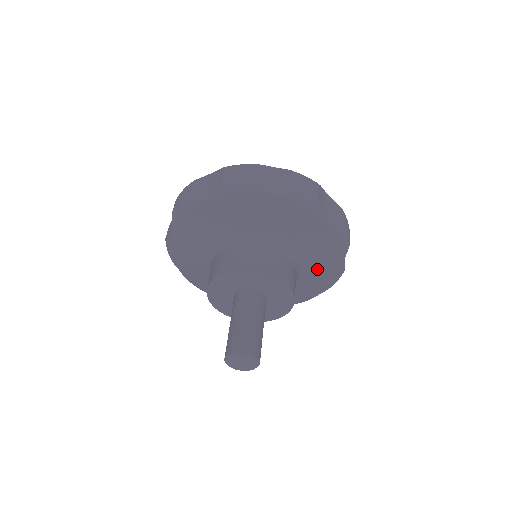
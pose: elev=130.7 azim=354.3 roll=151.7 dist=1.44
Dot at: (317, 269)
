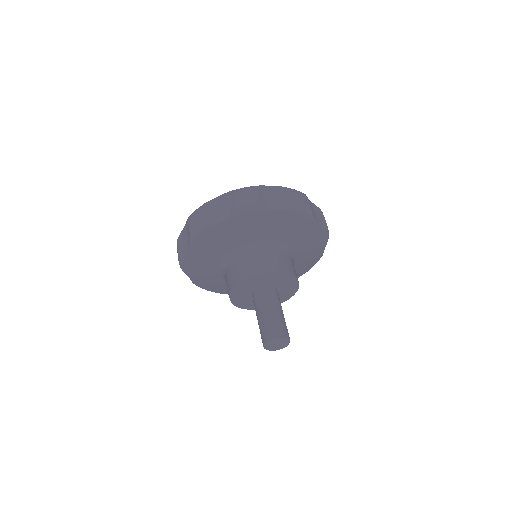
Dot at: (302, 240)
